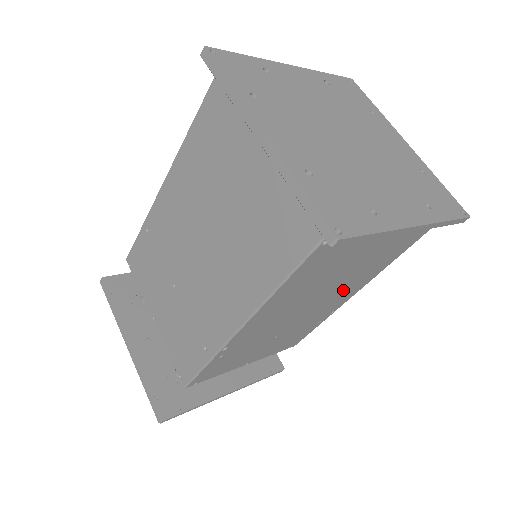
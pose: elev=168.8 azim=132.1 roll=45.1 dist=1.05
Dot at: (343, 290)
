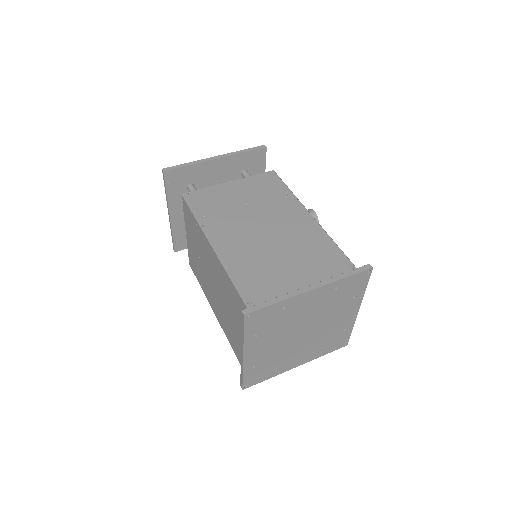
Dot at: occluded
